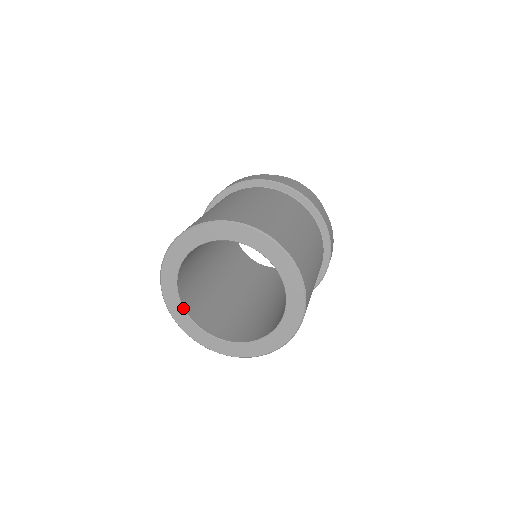
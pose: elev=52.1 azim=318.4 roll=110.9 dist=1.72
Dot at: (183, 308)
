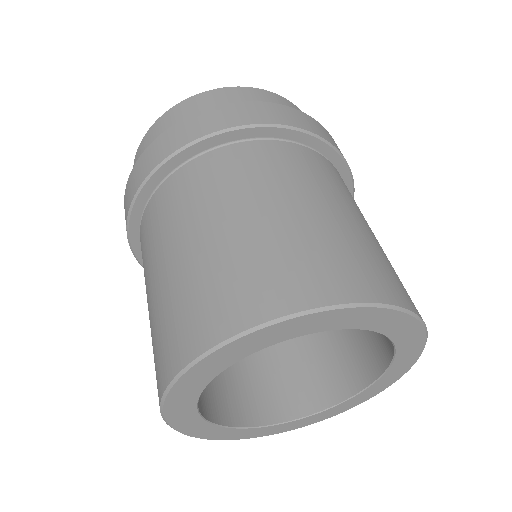
Dot at: (253, 428)
